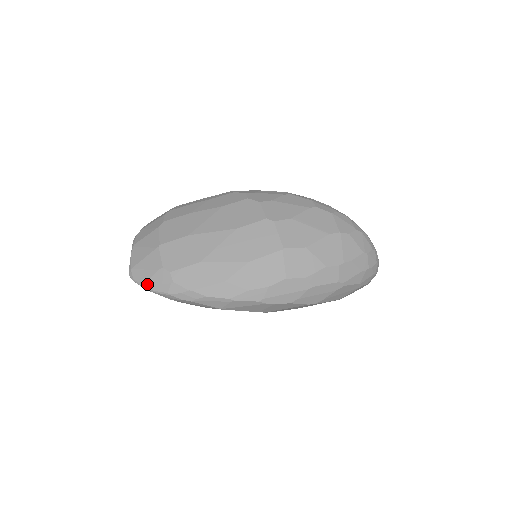
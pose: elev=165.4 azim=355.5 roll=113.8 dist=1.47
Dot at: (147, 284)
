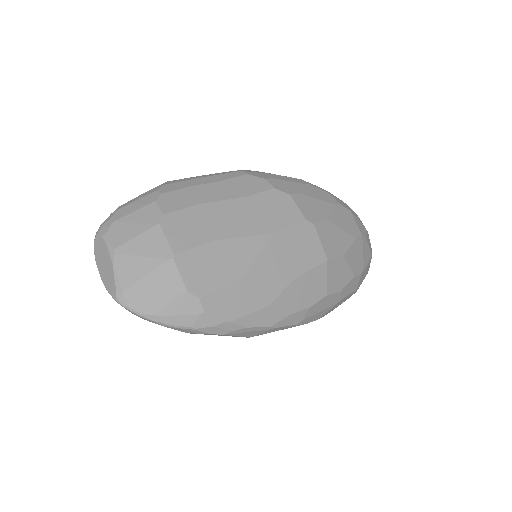
Dot at: (158, 316)
